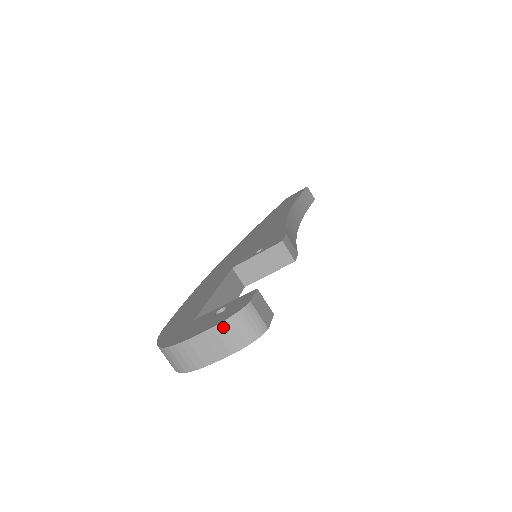
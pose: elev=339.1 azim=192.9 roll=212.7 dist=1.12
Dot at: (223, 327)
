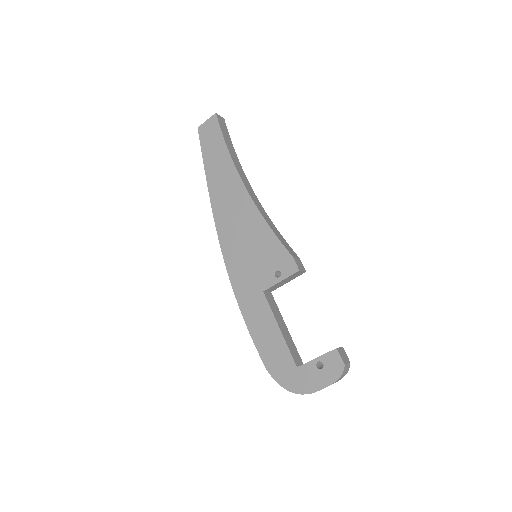
Dot at: occluded
